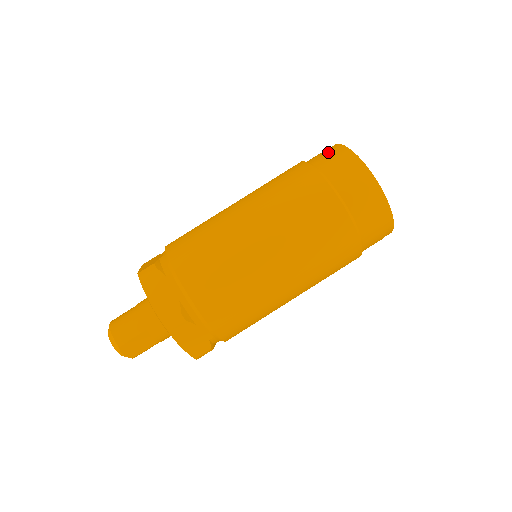
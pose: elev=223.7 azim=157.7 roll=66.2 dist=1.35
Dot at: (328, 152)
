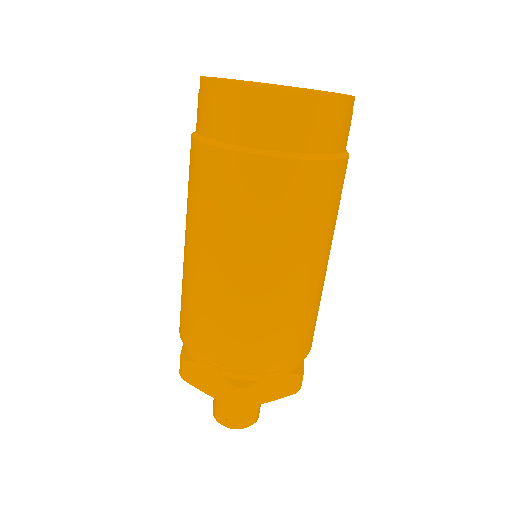
Dot at: (198, 102)
